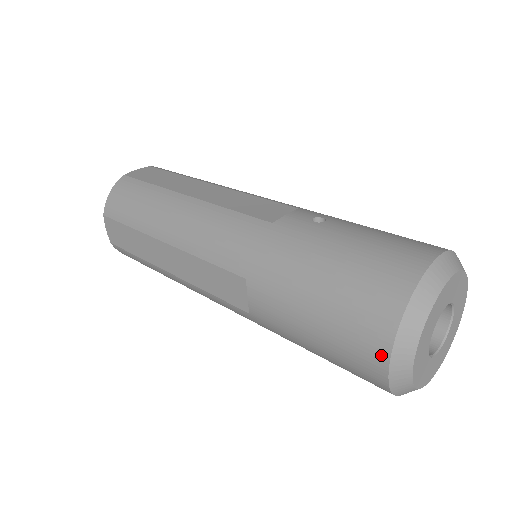
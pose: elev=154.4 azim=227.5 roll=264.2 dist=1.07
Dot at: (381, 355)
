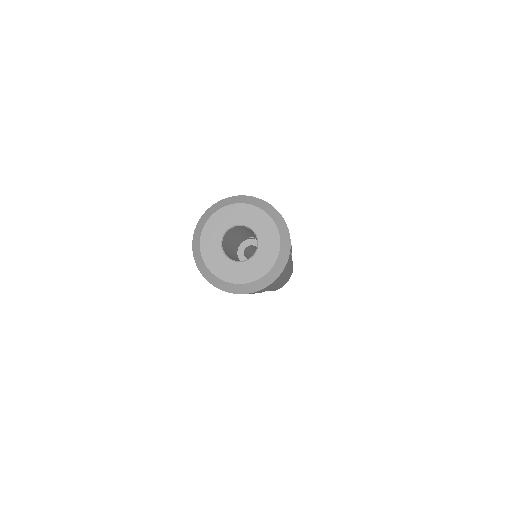
Dot at: occluded
